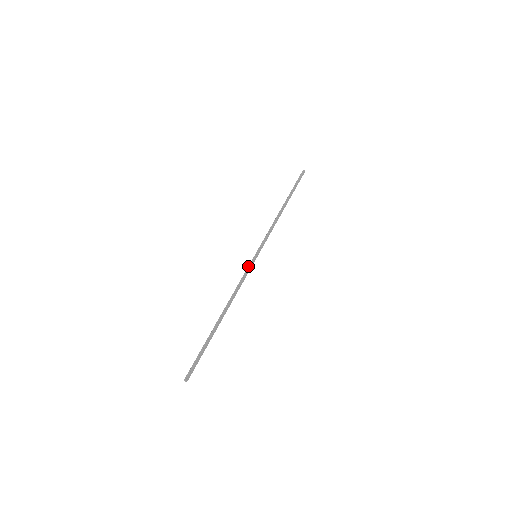
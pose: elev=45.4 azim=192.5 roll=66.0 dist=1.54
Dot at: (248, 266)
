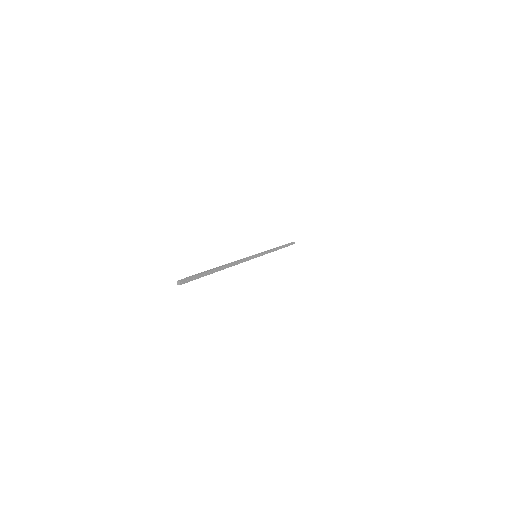
Dot at: (249, 256)
